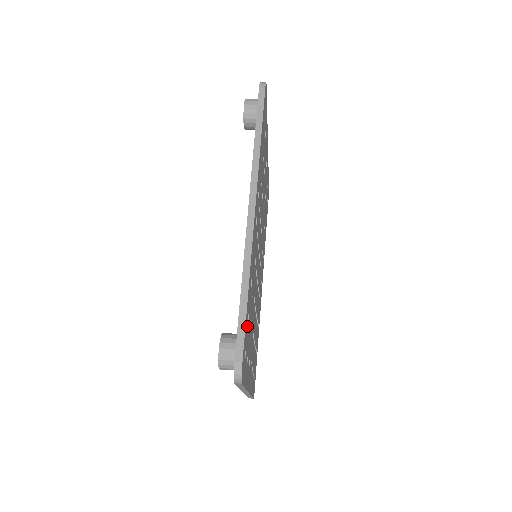
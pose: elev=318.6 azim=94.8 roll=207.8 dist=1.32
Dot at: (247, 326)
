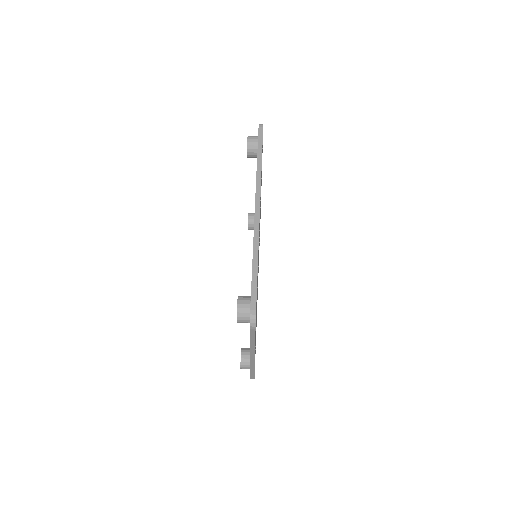
Dot at: occluded
